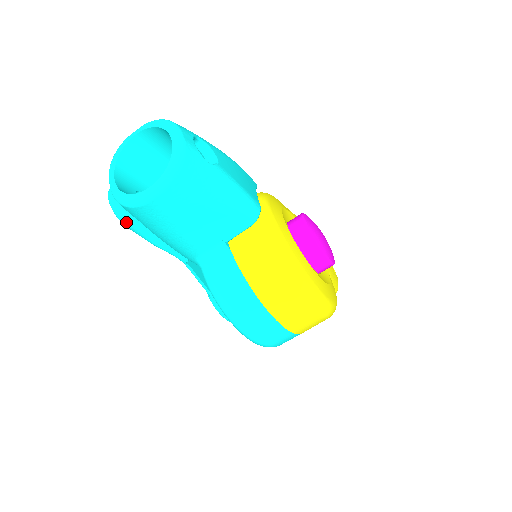
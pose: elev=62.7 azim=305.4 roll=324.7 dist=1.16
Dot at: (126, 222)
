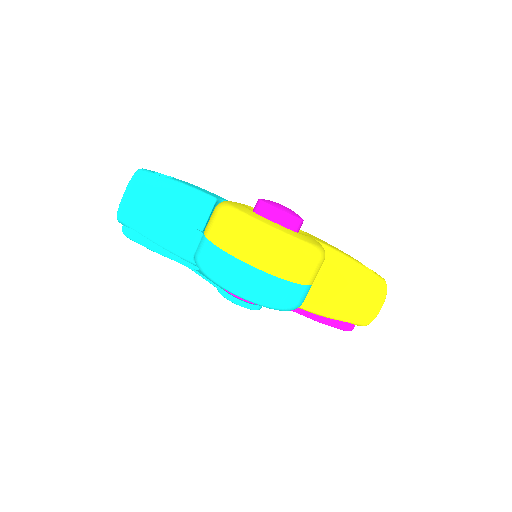
Dot at: (129, 235)
